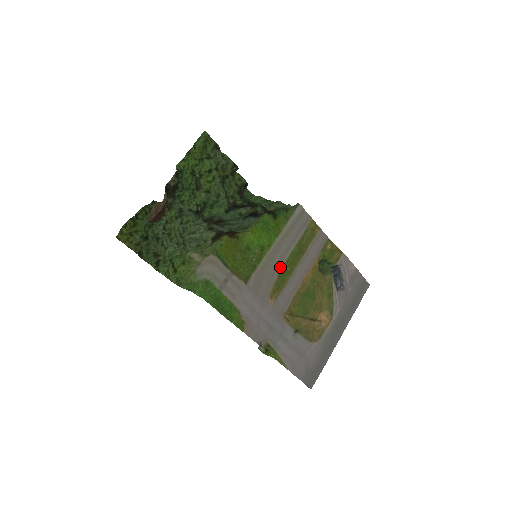
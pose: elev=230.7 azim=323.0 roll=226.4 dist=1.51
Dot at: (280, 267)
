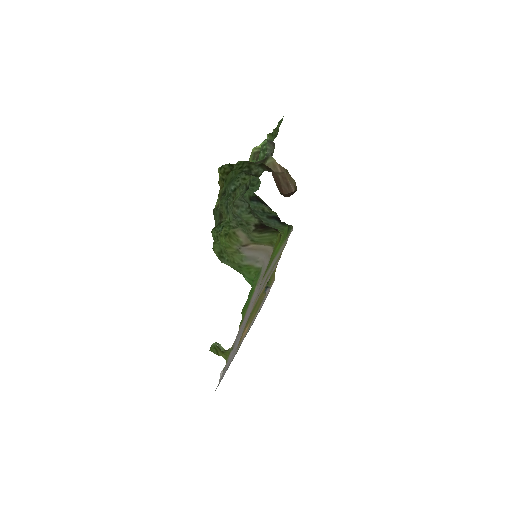
Dot at: (267, 276)
